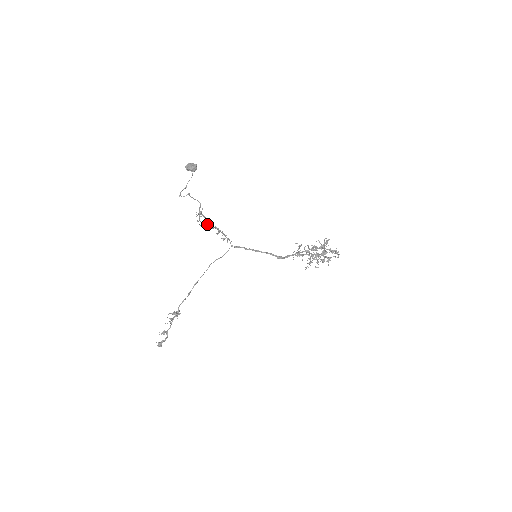
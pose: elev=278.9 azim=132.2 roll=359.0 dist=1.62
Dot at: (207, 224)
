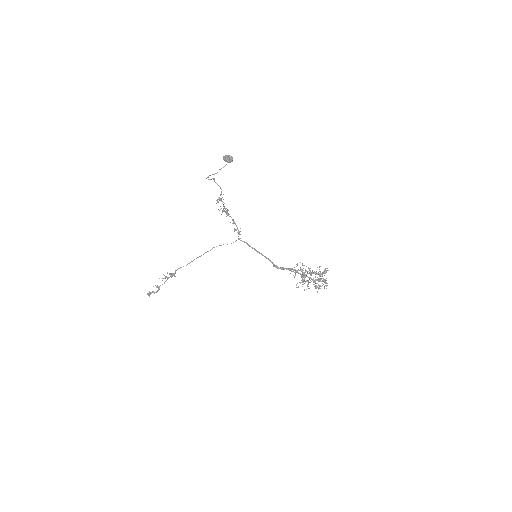
Dot at: (224, 211)
